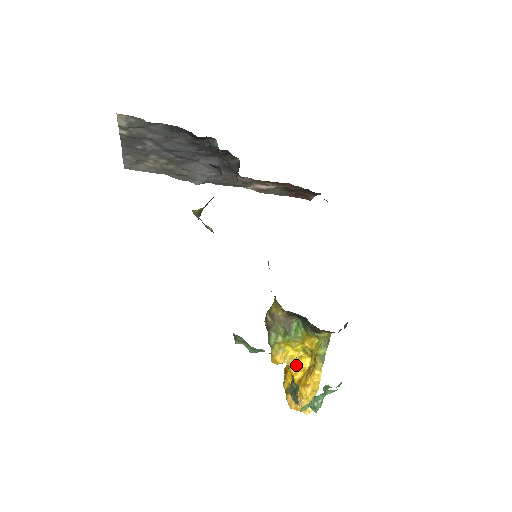
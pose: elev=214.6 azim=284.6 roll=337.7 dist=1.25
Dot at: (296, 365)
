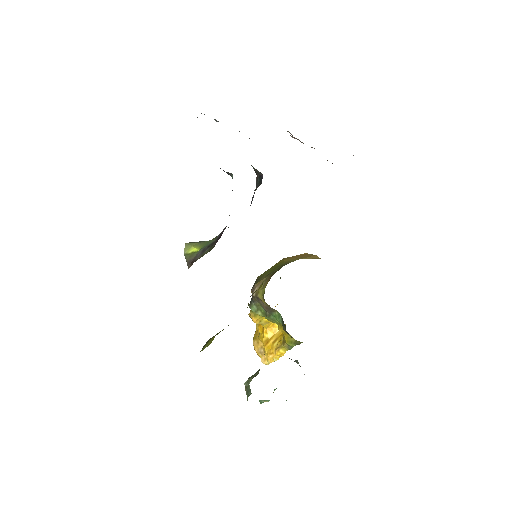
Dot at: (270, 325)
